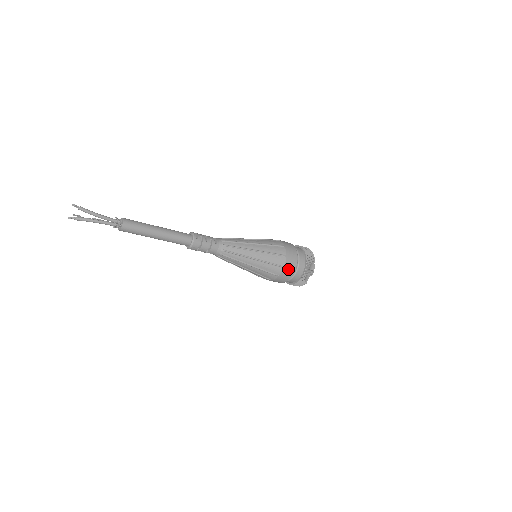
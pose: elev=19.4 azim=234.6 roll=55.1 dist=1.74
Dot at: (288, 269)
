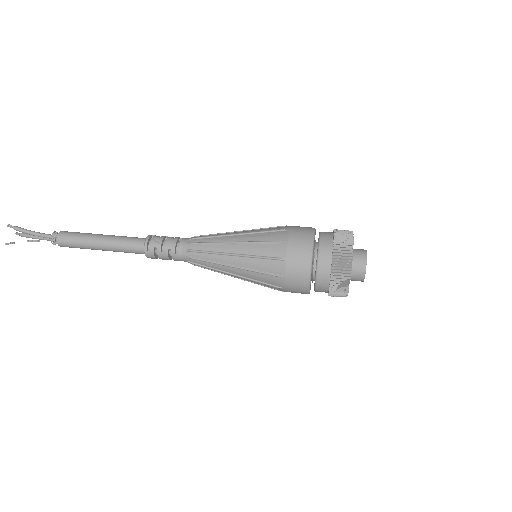
Dot at: (294, 290)
